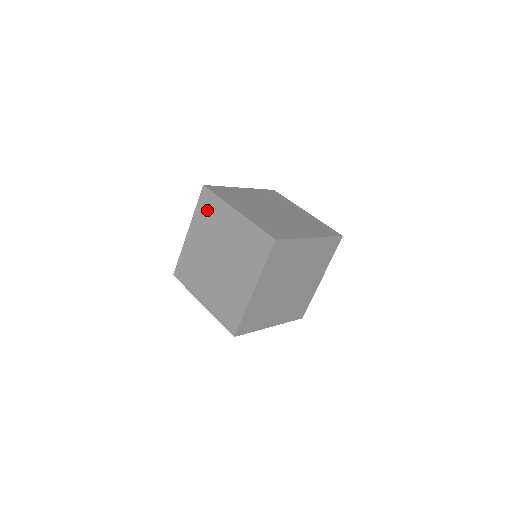
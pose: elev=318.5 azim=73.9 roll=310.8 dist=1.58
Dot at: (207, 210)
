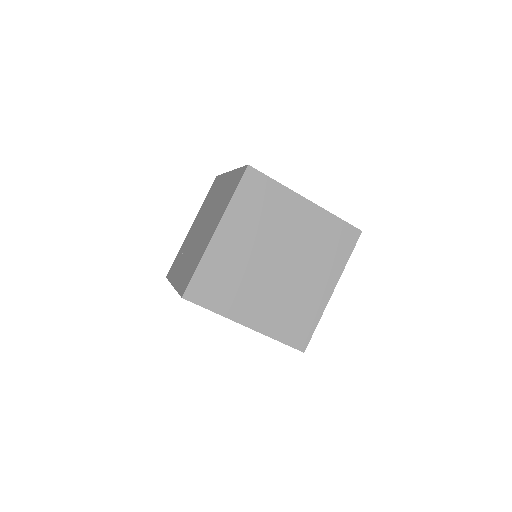
Dot at: (211, 193)
